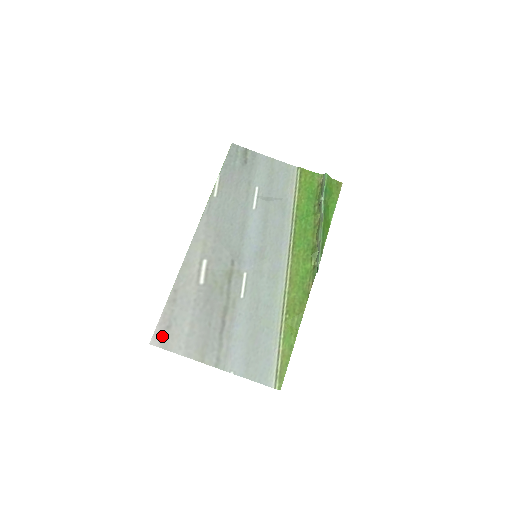
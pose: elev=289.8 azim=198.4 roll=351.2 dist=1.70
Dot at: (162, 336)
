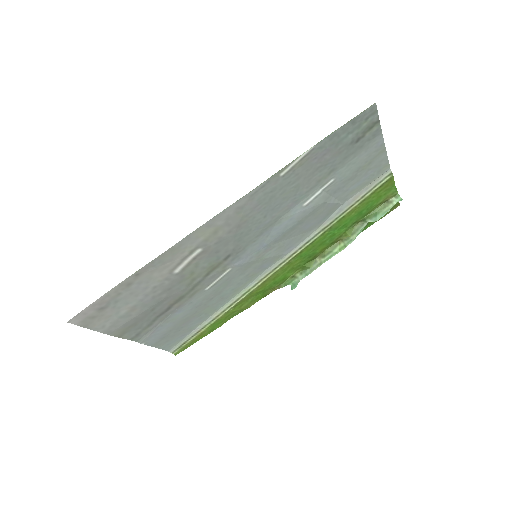
Dot at: (88, 316)
